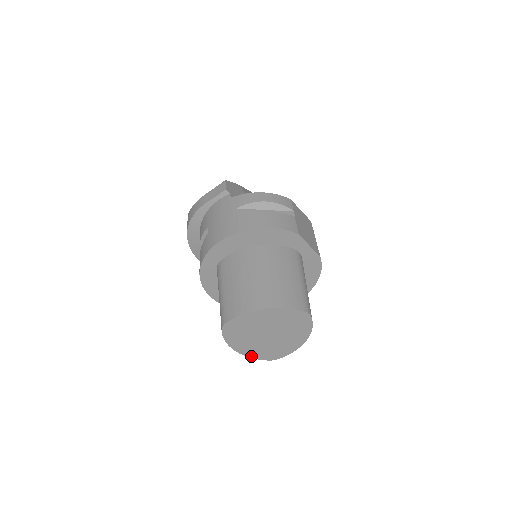
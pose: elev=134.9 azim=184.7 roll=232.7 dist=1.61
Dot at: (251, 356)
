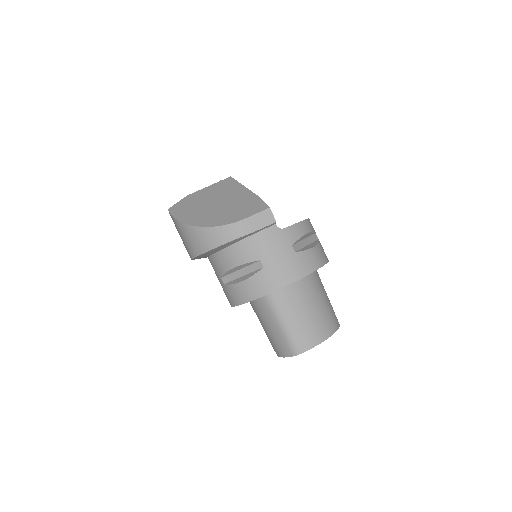
Dot at: occluded
